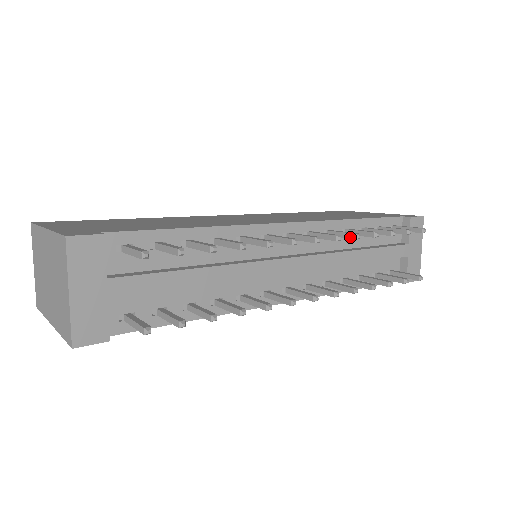
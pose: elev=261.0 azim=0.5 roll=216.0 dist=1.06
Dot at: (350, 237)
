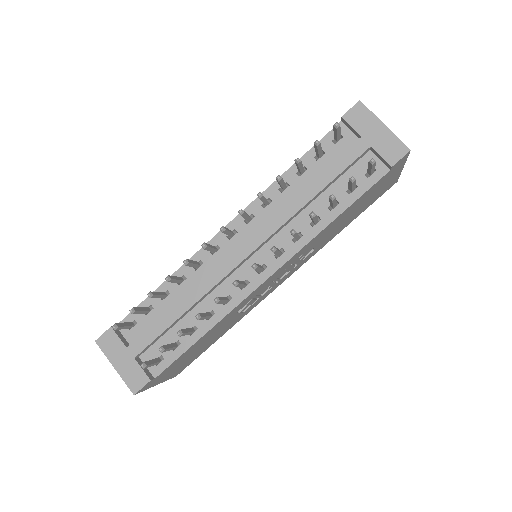
Dot at: (260, 199)
